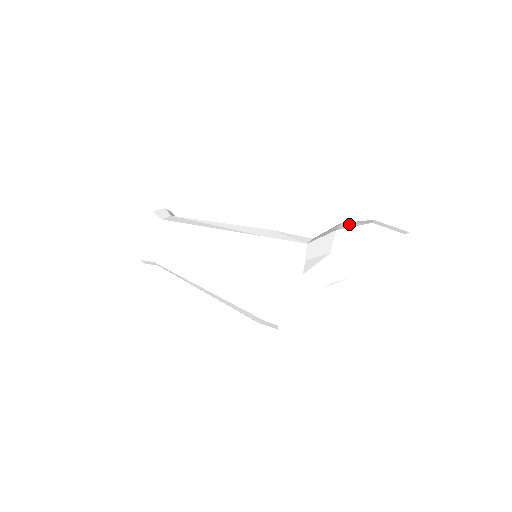
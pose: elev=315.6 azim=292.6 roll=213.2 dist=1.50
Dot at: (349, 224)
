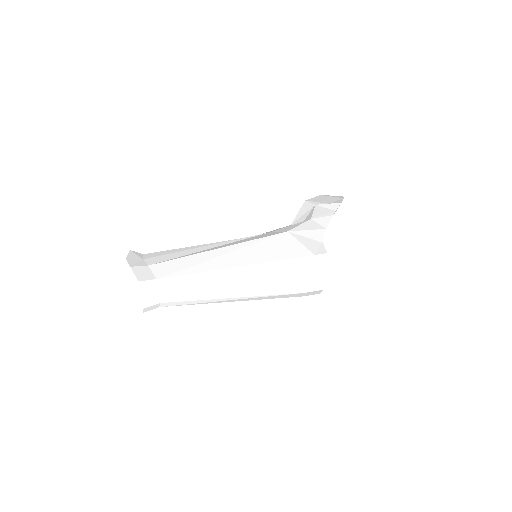
Dot at: occluded
